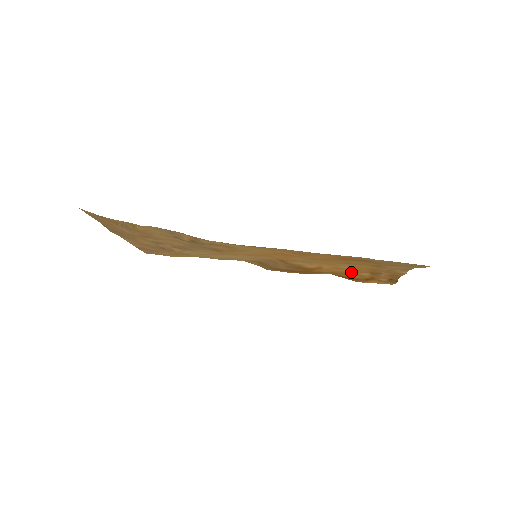
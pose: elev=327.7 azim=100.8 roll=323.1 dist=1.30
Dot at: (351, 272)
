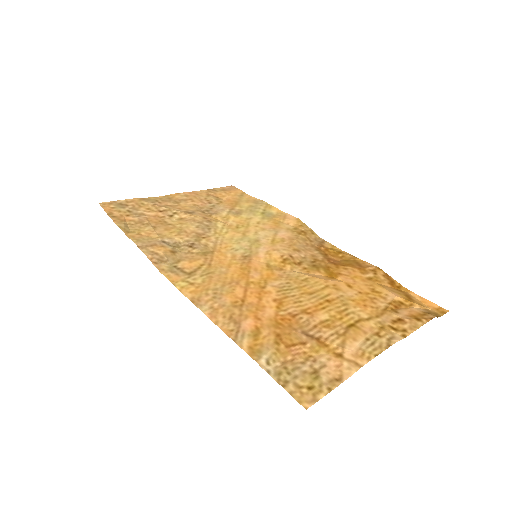
Dot at: (377, 288)
